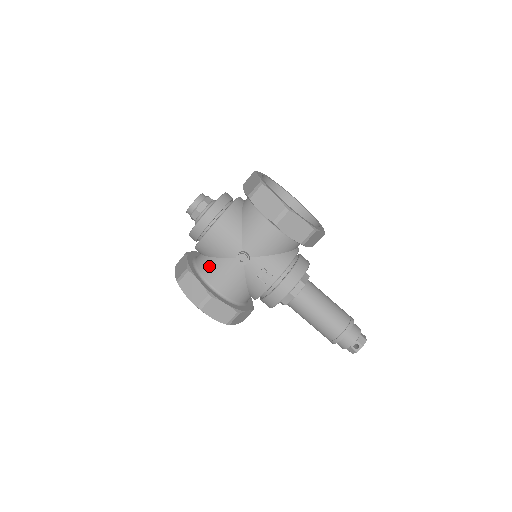
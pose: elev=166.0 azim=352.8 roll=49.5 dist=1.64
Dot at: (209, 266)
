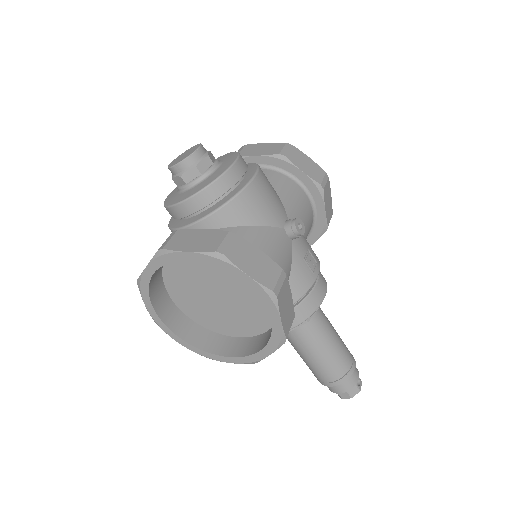
Dot at: (251, 237)
